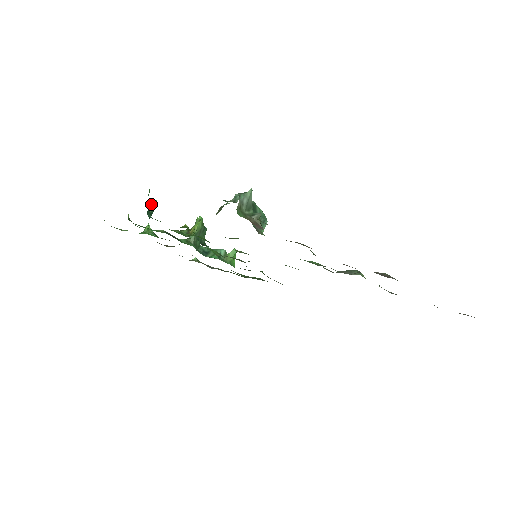
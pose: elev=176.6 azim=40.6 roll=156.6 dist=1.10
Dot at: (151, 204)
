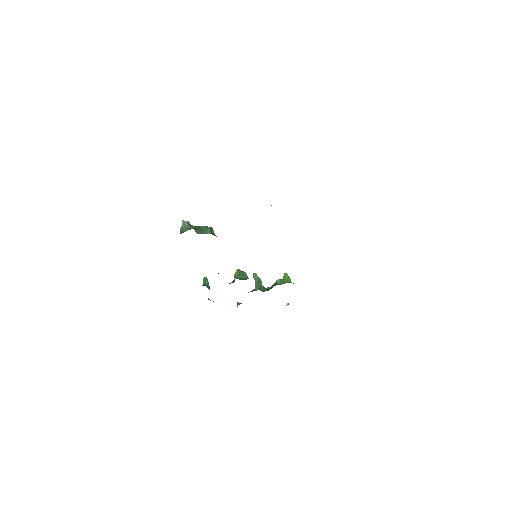
Dot at: (203, 281)
